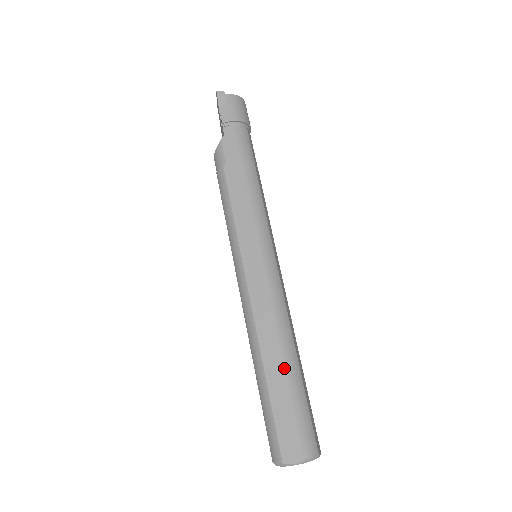
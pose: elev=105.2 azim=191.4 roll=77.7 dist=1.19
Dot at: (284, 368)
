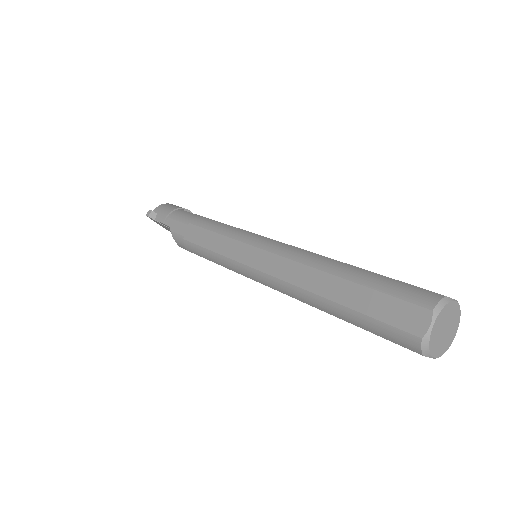
Dot at: (337, 277)
